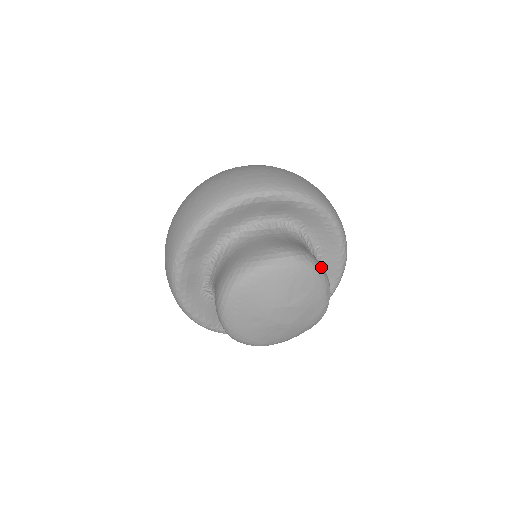
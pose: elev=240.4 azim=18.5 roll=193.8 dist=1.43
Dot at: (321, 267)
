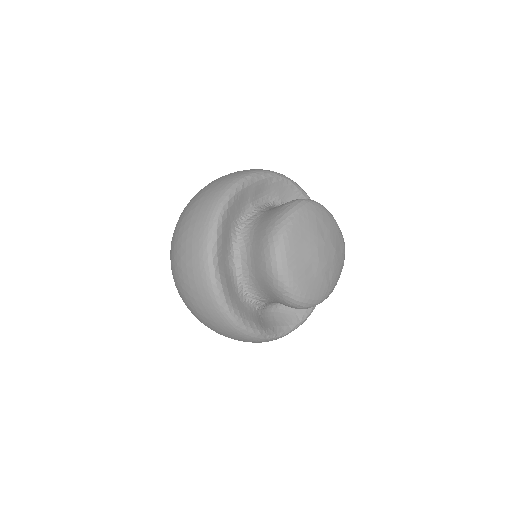
Dot at: occluded
